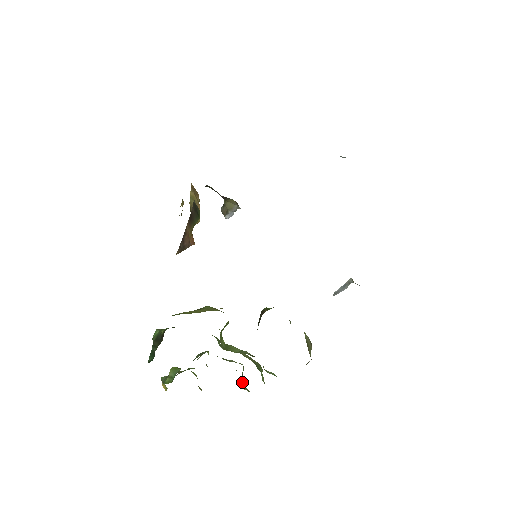
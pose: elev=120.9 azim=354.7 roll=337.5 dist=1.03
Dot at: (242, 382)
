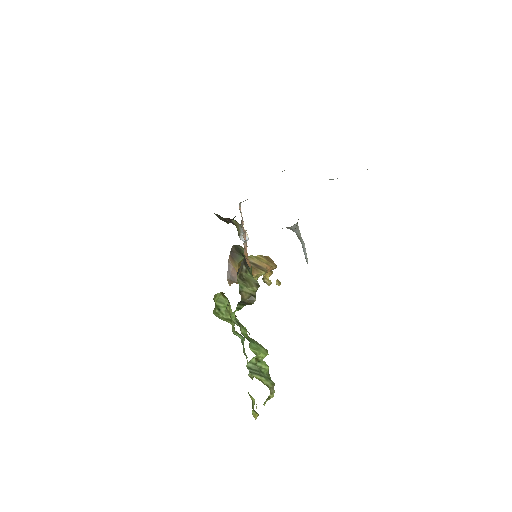
Dot at: (258, 373)
